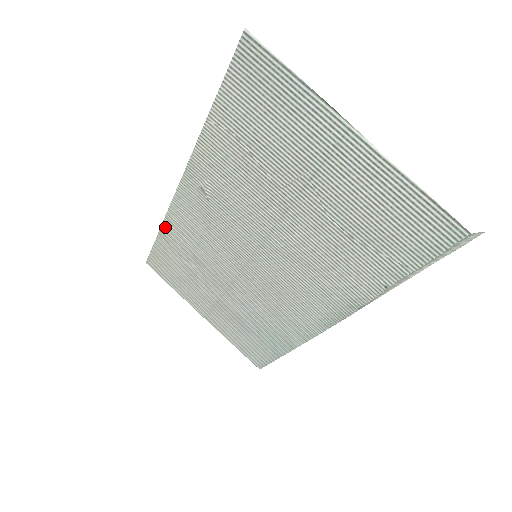
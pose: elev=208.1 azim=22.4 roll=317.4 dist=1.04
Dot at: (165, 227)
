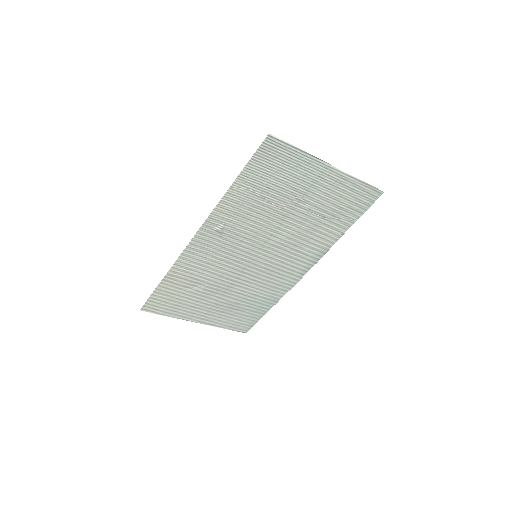
Dot at: (172, 272)
